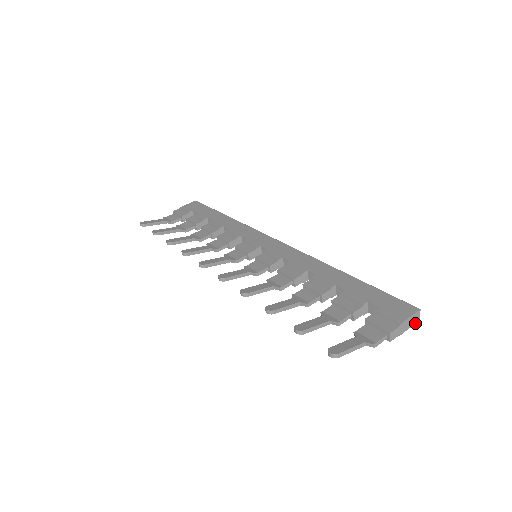
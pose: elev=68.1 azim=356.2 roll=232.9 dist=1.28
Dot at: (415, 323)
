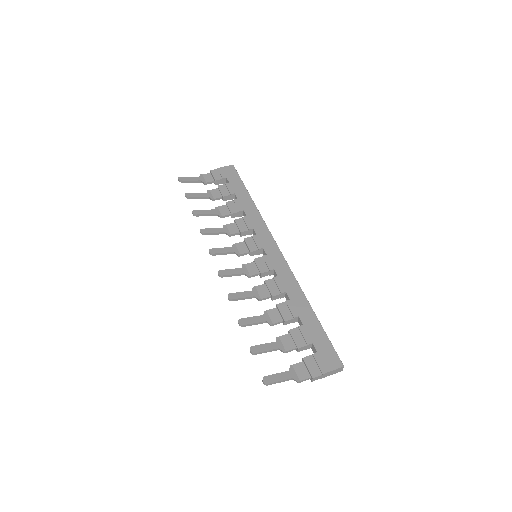
Dot at: (337, 372)
